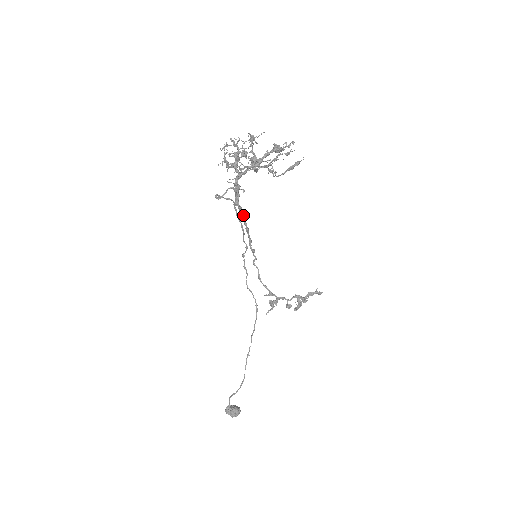
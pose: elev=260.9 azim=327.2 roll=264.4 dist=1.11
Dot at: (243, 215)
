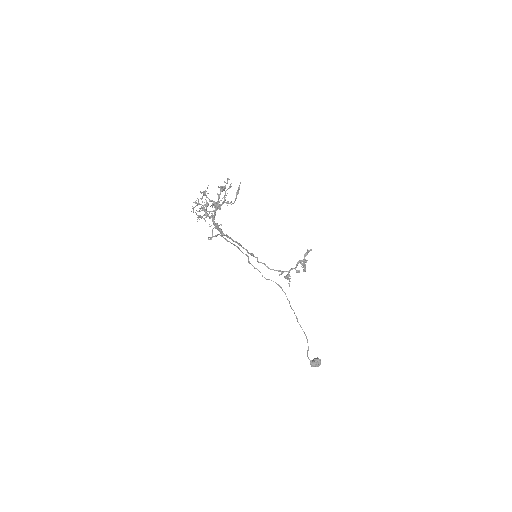
Dot at: (231, 238)
